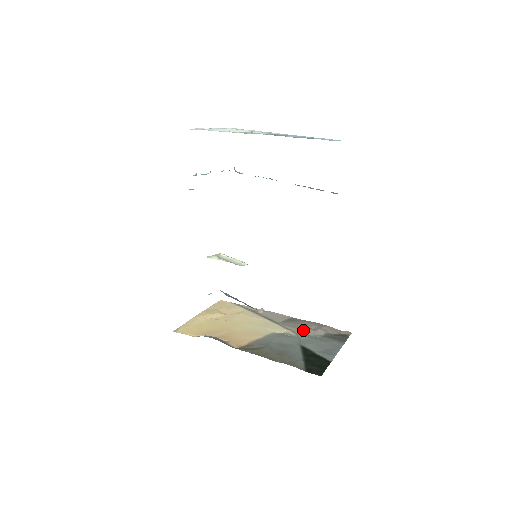
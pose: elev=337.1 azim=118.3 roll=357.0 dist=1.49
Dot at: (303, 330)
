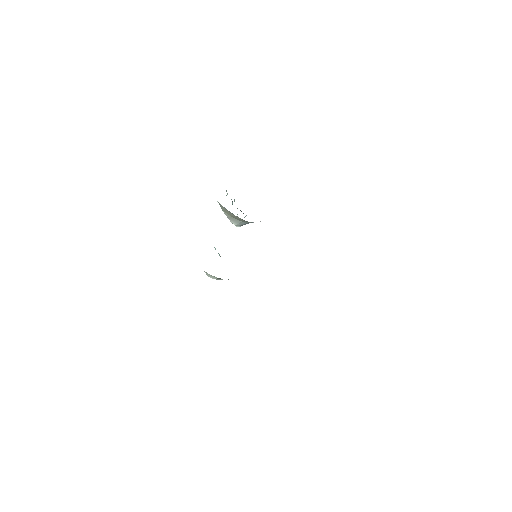
Dot at: occluded
